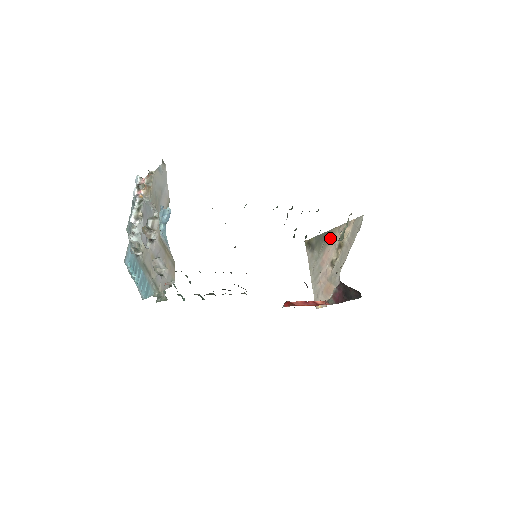
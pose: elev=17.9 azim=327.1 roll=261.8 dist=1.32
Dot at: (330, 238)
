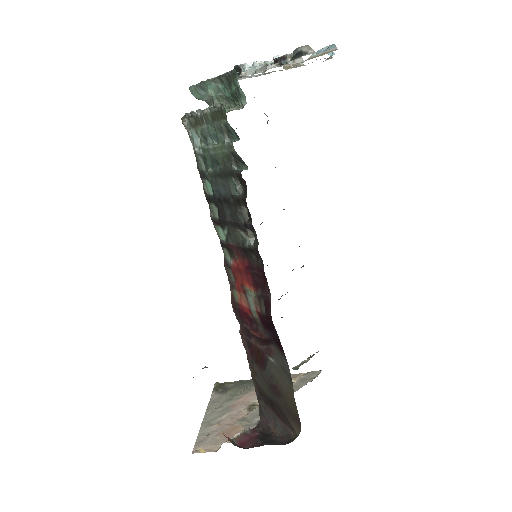
Dot at: occluded
